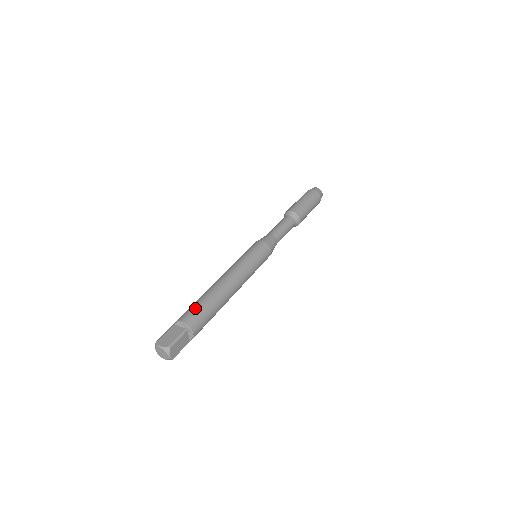
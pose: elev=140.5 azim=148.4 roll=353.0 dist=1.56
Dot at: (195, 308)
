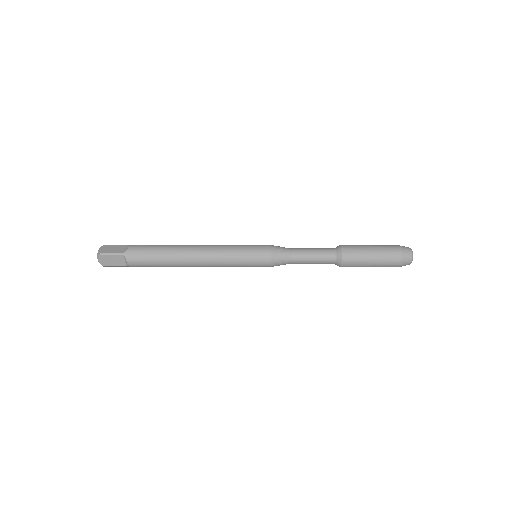
Dot at: occluded
